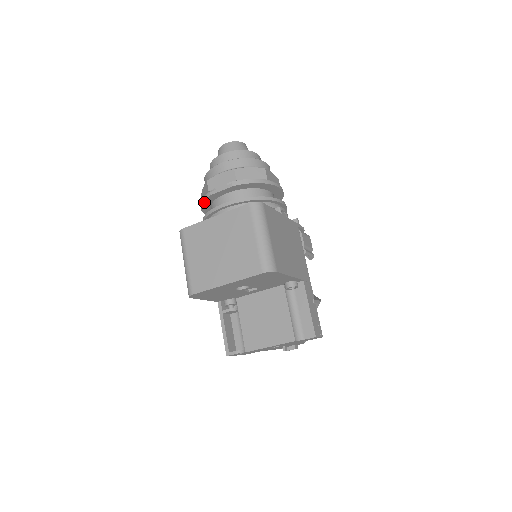
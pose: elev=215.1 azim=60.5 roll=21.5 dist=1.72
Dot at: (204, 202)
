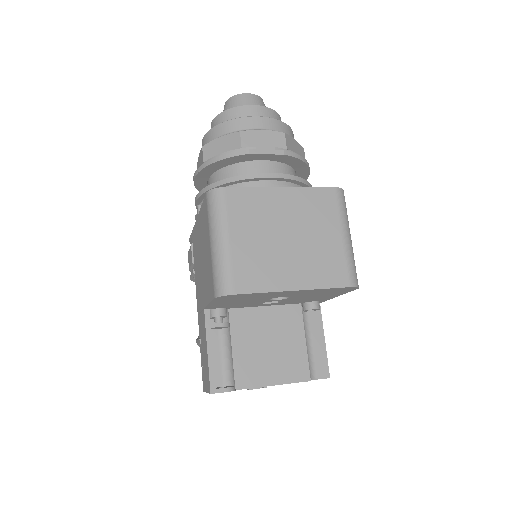
Dot at: (226, 159)
